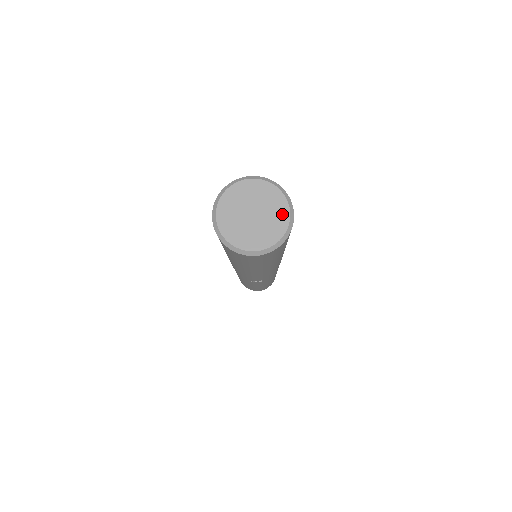
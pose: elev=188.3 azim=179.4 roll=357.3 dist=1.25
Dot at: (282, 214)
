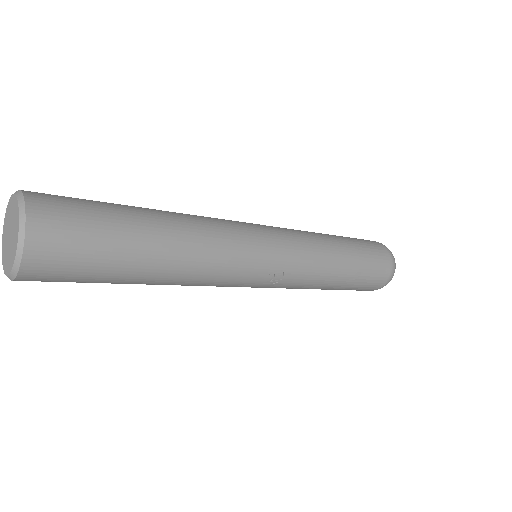
Dot at: (16, 210)
